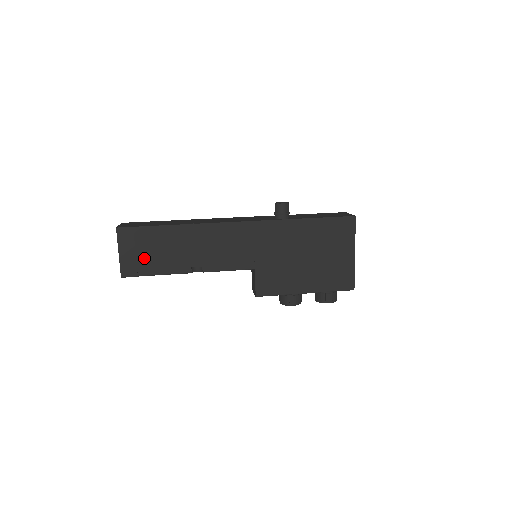
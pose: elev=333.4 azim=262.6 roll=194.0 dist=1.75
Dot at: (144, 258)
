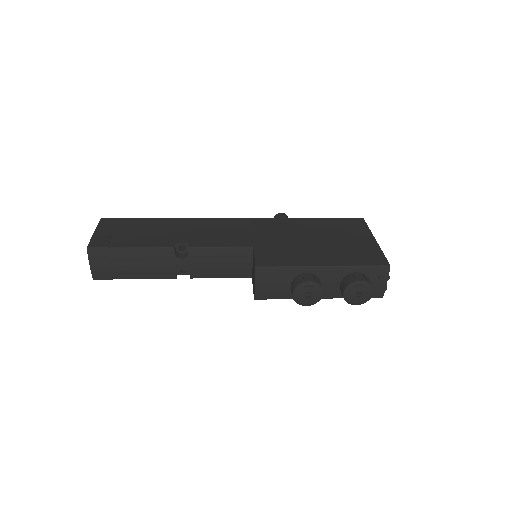
Dot at: (121, 236)
